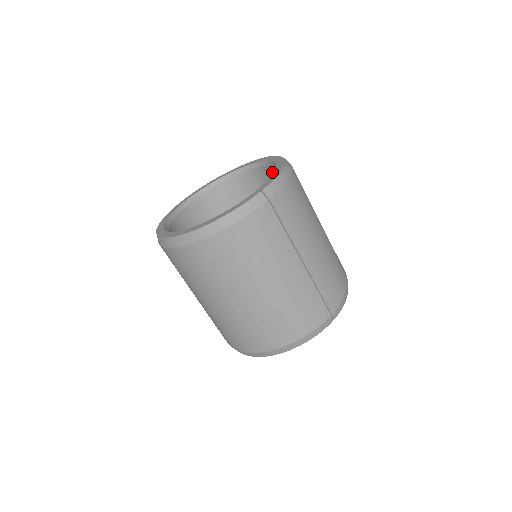
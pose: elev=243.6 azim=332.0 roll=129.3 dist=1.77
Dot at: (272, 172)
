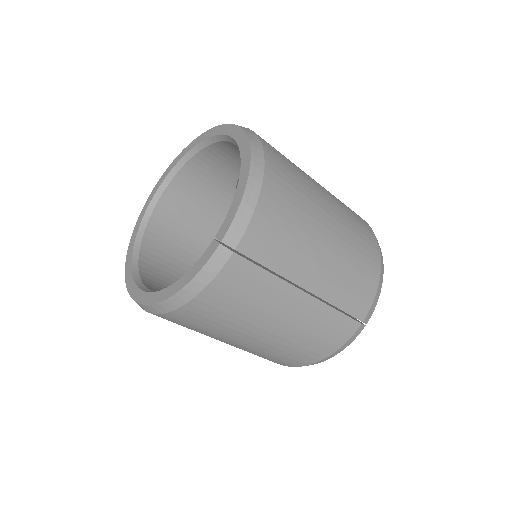
Dot at: occluded
